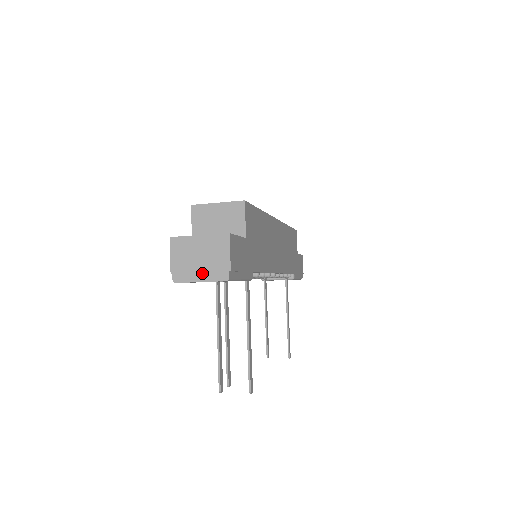
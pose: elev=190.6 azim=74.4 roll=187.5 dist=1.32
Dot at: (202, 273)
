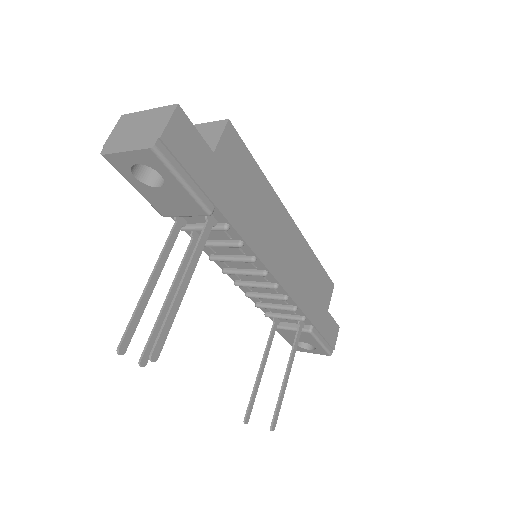
Dot at: (131, 143)
